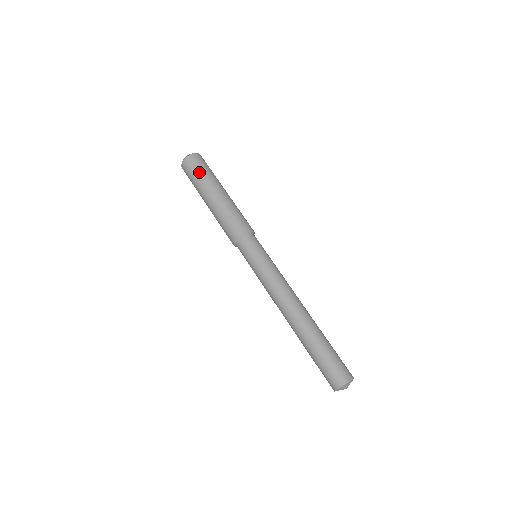
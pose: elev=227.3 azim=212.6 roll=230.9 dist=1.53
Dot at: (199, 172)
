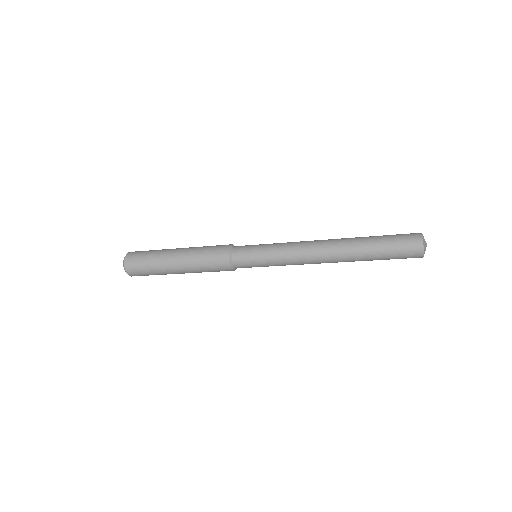
Dot at: (147, 271)
